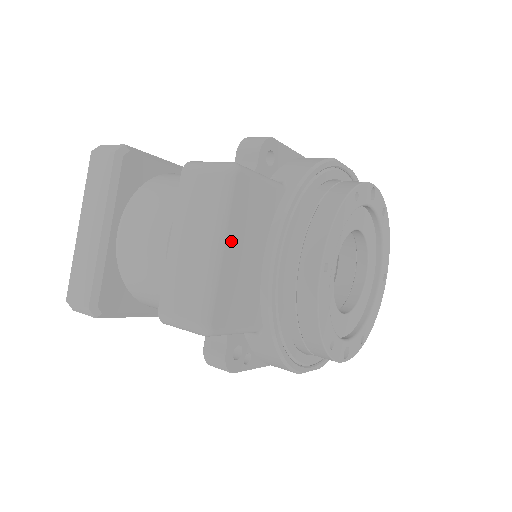
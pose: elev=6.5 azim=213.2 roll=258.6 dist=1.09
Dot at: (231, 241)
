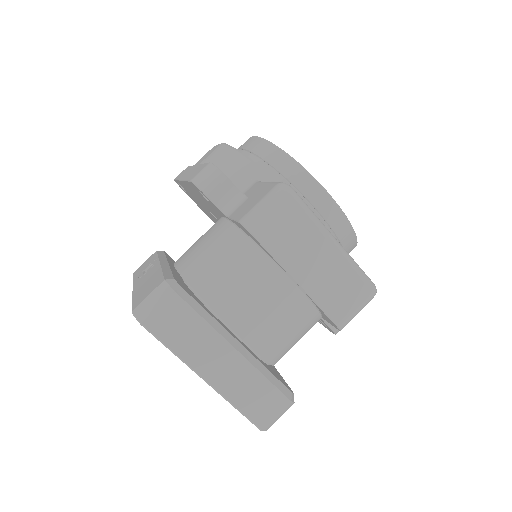
Dot at: occluded
